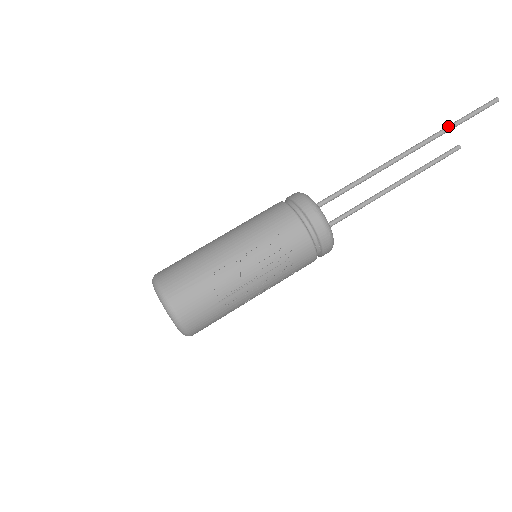
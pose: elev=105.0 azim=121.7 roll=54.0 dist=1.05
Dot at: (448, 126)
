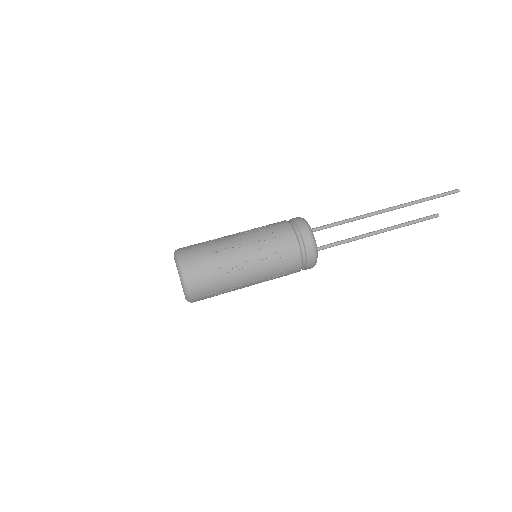
Dot at: (416, 200)
